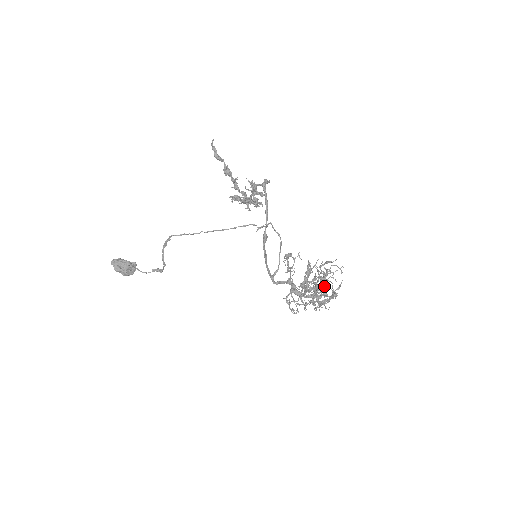
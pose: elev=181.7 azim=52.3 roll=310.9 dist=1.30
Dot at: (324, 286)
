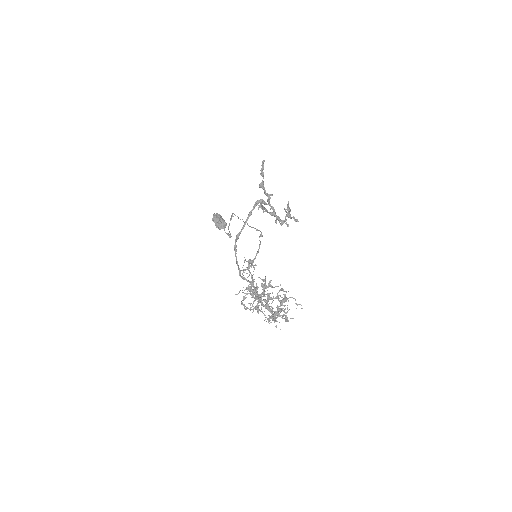
Dot at: (266, 302)
